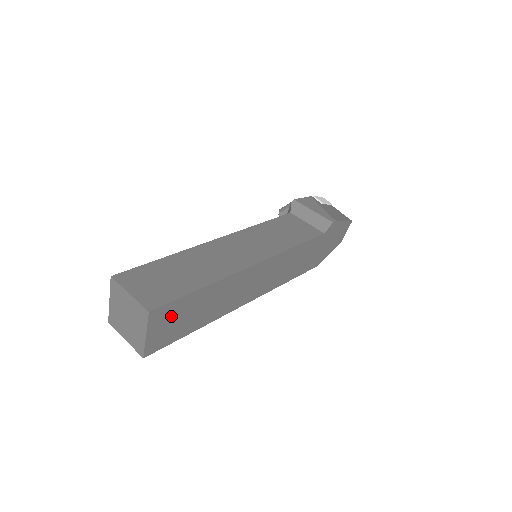
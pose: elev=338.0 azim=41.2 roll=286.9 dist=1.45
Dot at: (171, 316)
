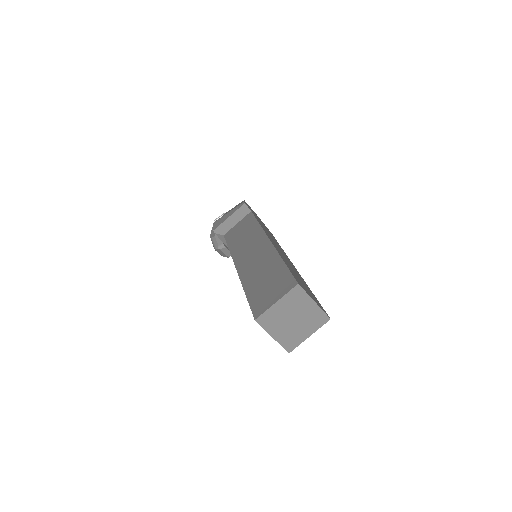
Dot at: (302, 285)
